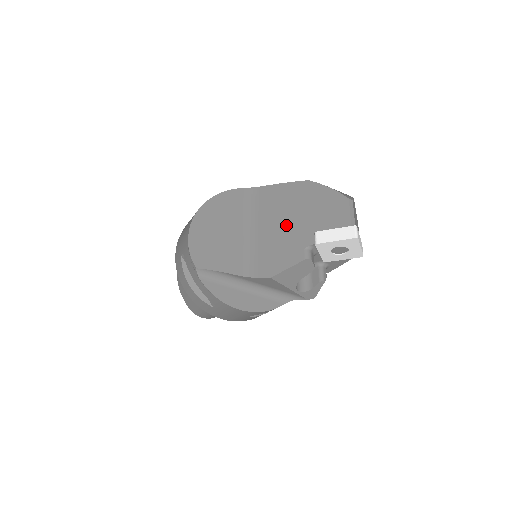
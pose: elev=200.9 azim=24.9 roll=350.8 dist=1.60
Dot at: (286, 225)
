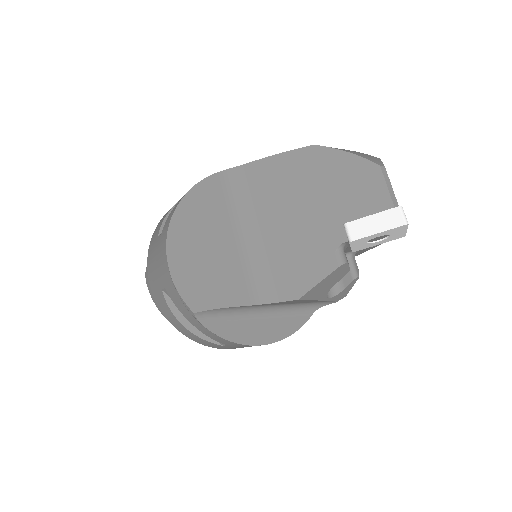
Dot at: (299, 218)
